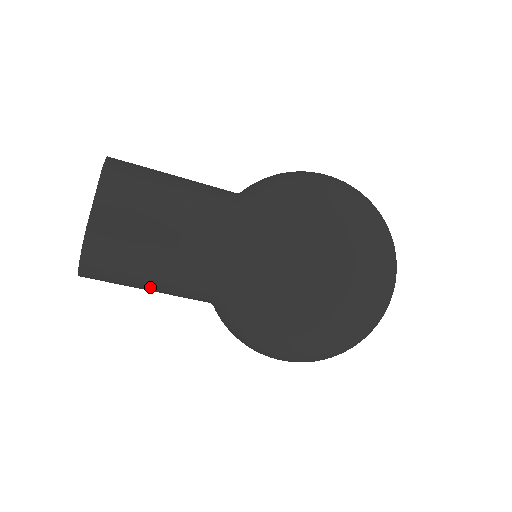
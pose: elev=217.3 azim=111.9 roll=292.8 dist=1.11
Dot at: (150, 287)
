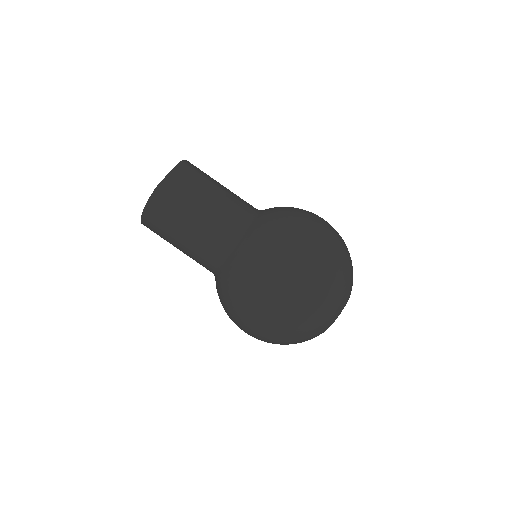
Dot at: (180, 240)
